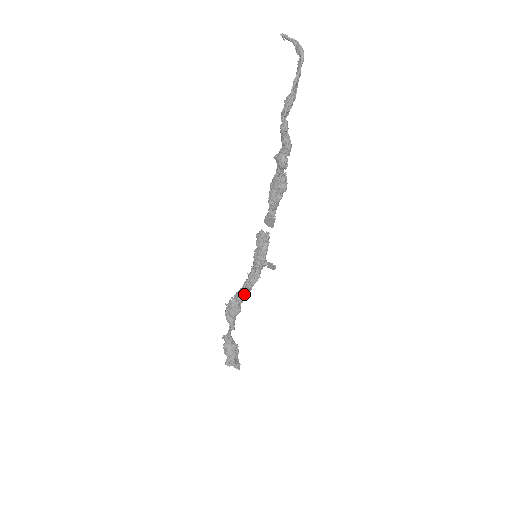
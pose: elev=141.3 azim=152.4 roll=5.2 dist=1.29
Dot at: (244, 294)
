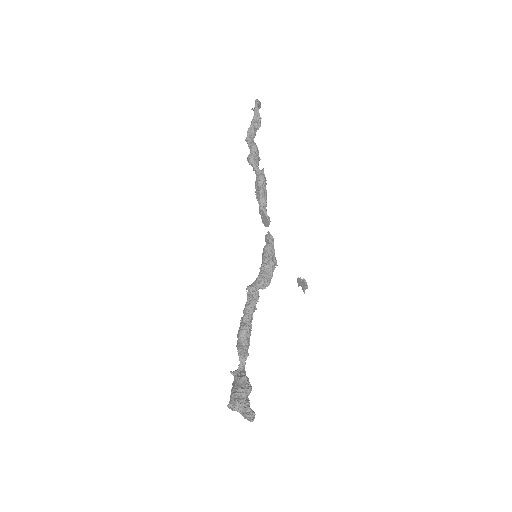
Dot at: (249, 303)
